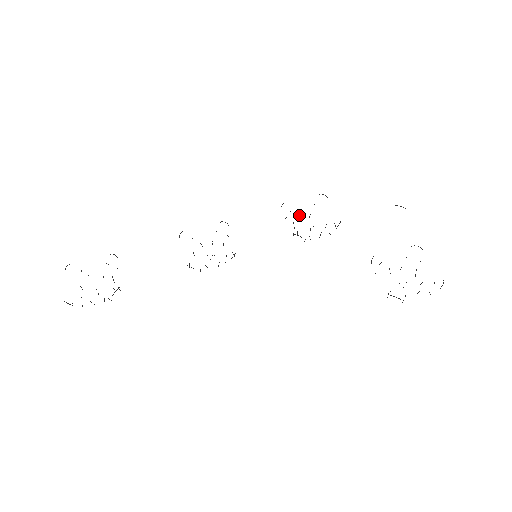
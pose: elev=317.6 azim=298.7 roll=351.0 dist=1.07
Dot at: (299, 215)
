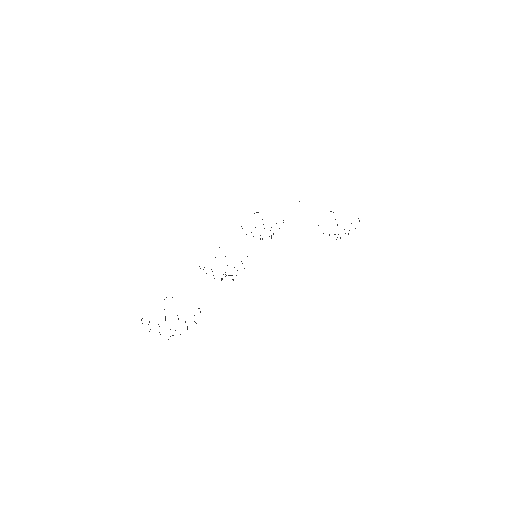
Dot at: occluded
